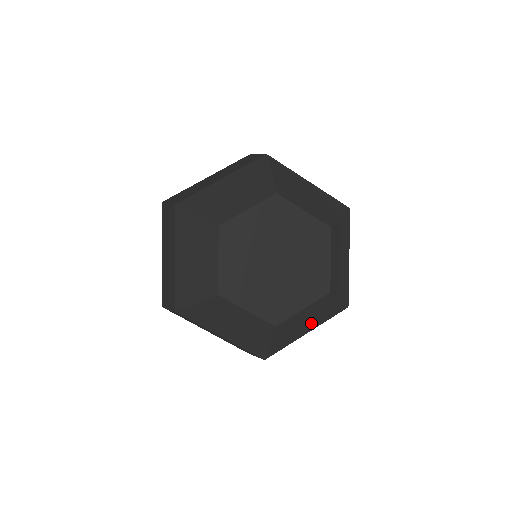
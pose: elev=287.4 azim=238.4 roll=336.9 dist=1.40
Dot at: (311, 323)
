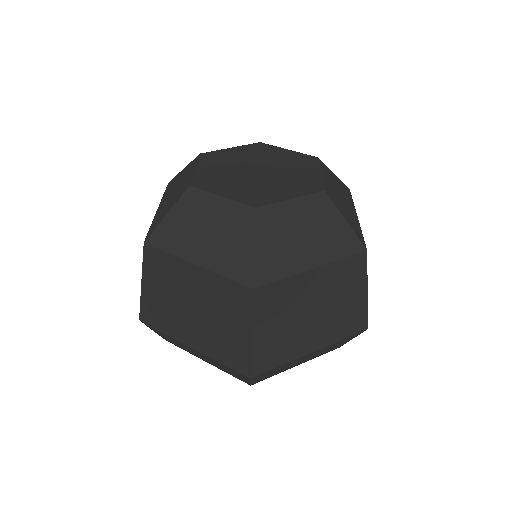
Dot at: (346, 201)
